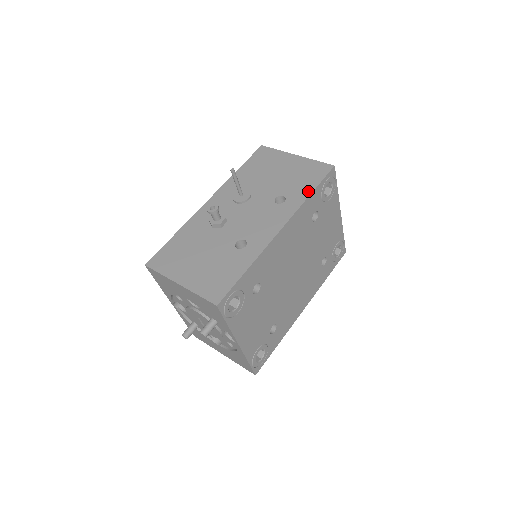
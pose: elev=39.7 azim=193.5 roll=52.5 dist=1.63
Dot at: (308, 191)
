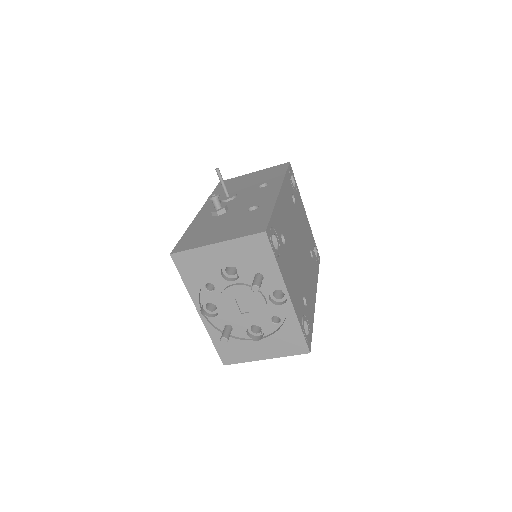
Dot at: (282, 174)
